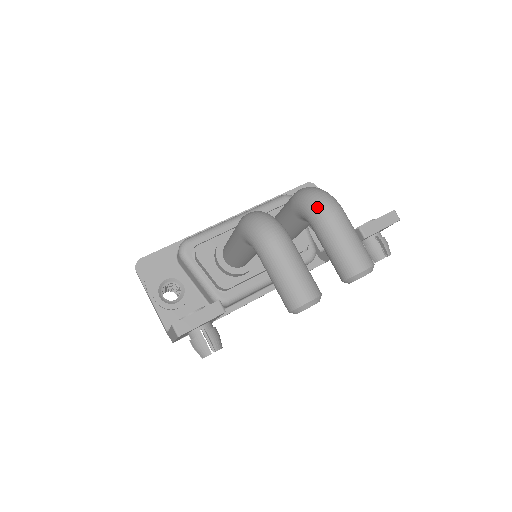
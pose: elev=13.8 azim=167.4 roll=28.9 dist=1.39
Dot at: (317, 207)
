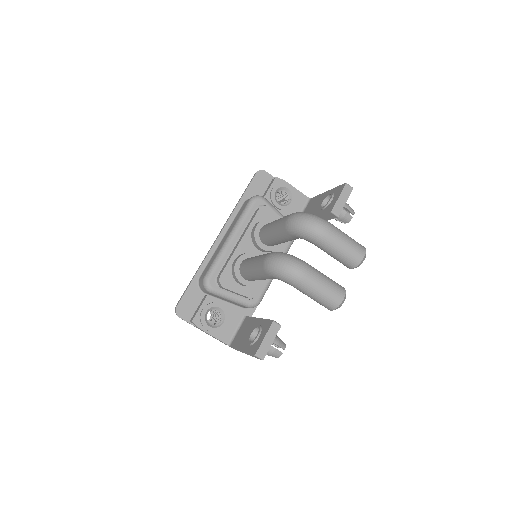
Dot at: (314, 233)
